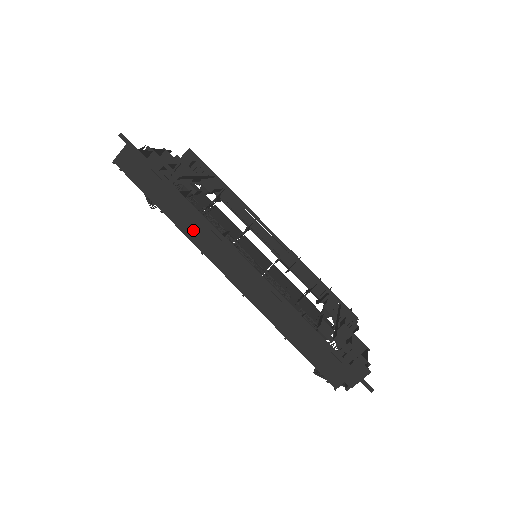
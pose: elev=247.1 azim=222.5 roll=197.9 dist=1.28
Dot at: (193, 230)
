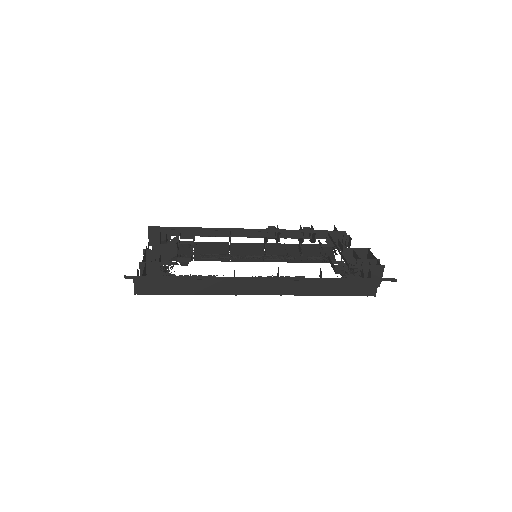
Dot at: (219, 288)
